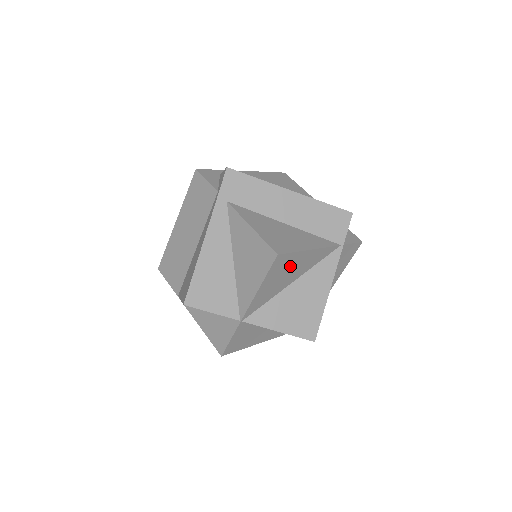
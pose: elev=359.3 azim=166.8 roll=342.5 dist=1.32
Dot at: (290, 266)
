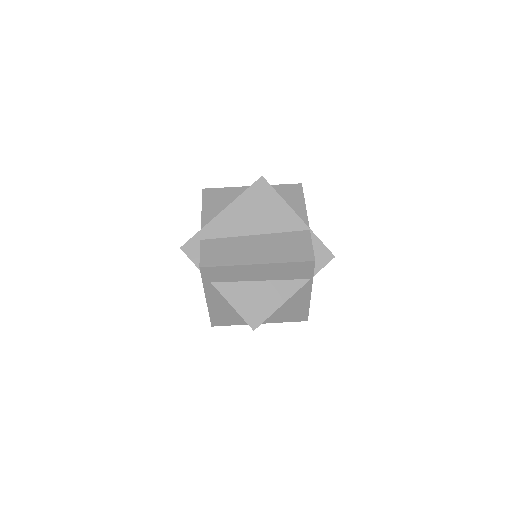
Dot at: occluded
